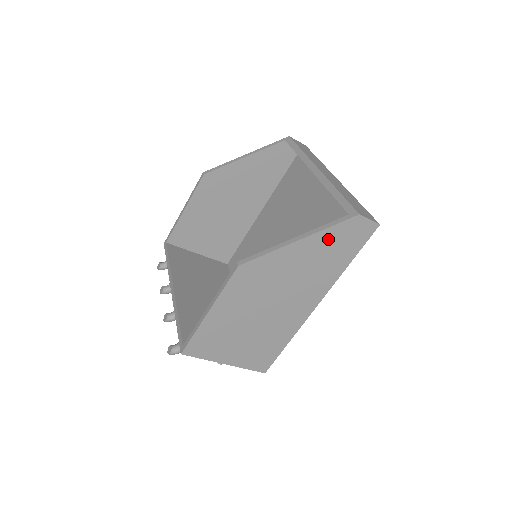
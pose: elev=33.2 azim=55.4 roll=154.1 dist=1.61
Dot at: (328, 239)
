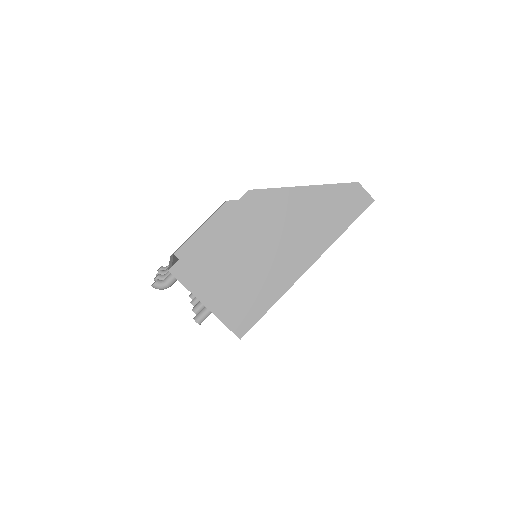
Dot at: (329, 196)
